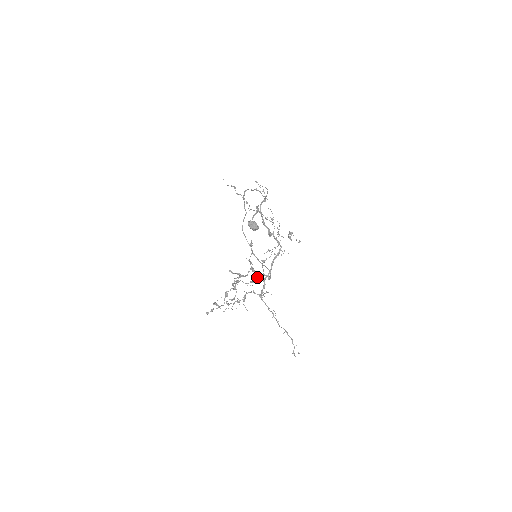
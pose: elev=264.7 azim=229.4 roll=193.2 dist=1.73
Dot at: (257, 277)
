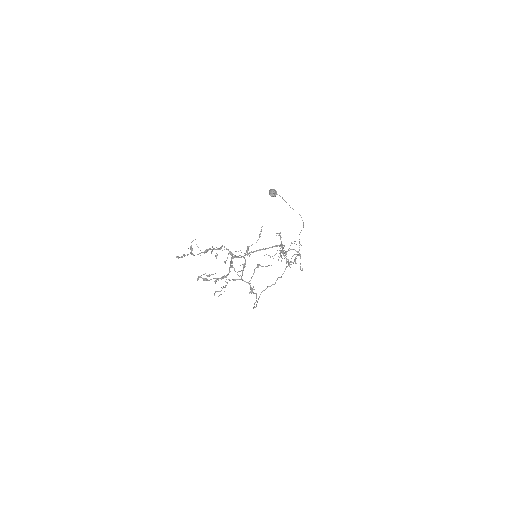
Dot at: occluded
